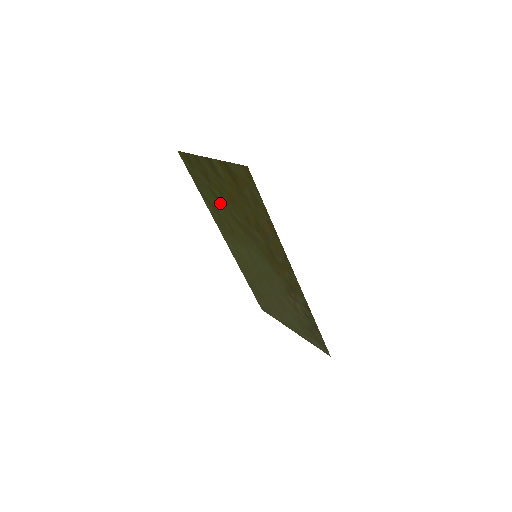
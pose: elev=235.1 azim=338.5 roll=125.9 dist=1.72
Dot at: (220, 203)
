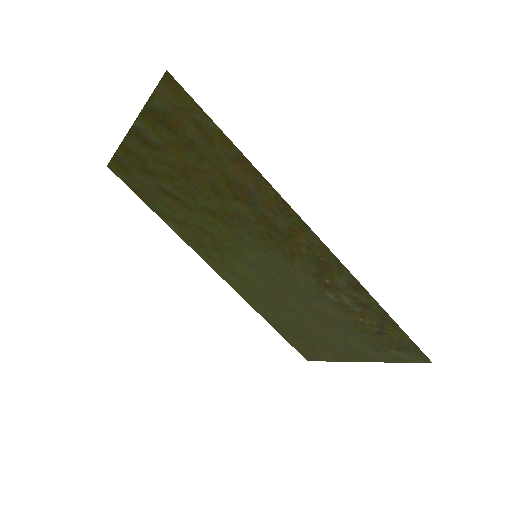
Dot at: (179, 202)
